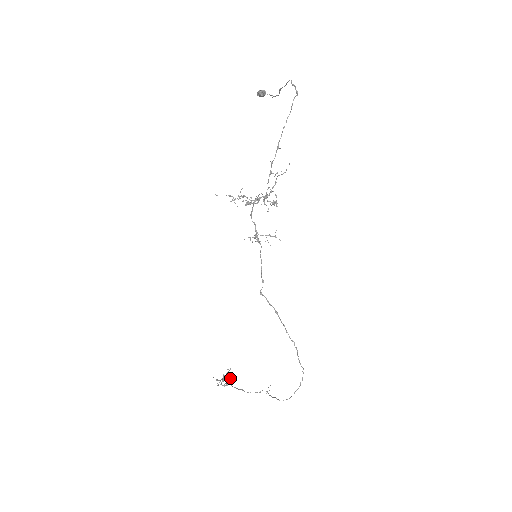
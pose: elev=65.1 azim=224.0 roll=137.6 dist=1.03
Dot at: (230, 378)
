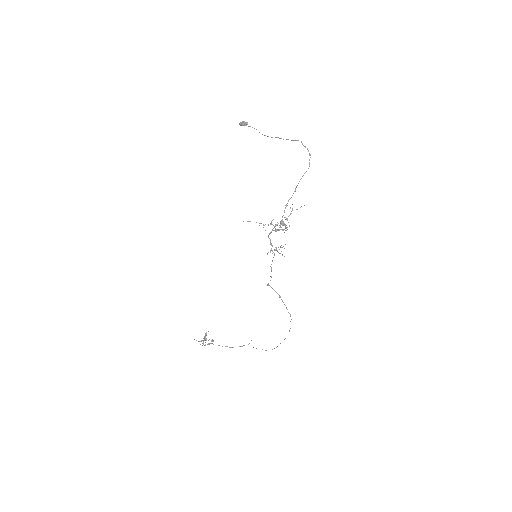
Dot at: (212, 339)
